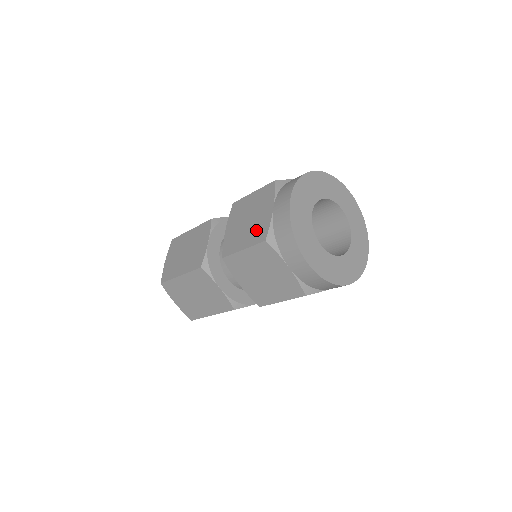
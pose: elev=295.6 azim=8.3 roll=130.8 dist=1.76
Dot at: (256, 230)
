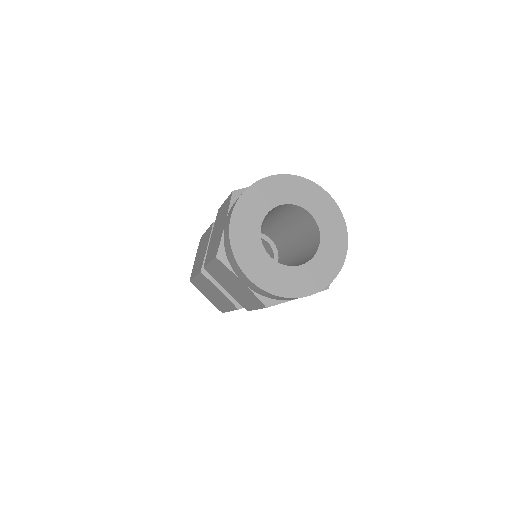
Dot at: (216, 244)
